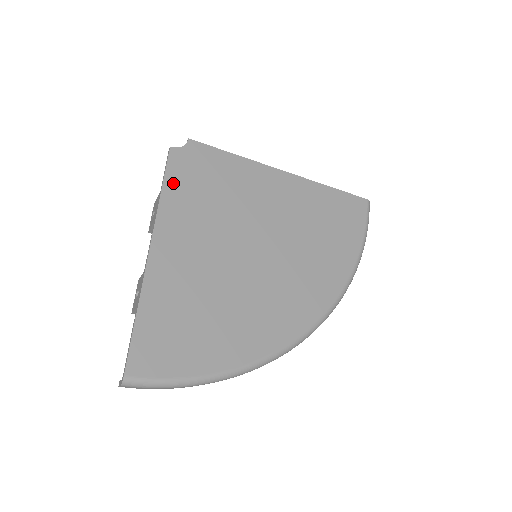
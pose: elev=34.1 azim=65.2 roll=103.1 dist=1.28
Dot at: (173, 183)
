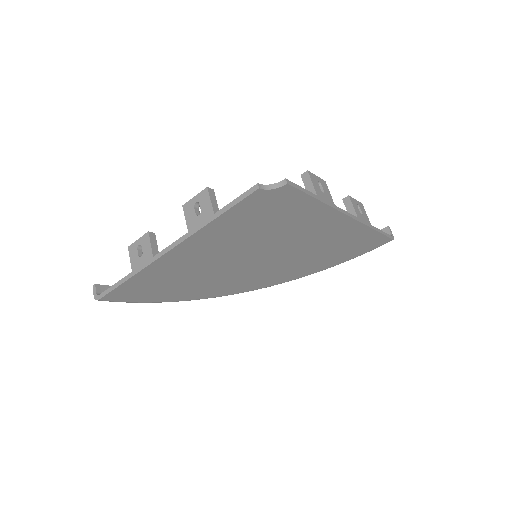
Dot at: (232, 215)
